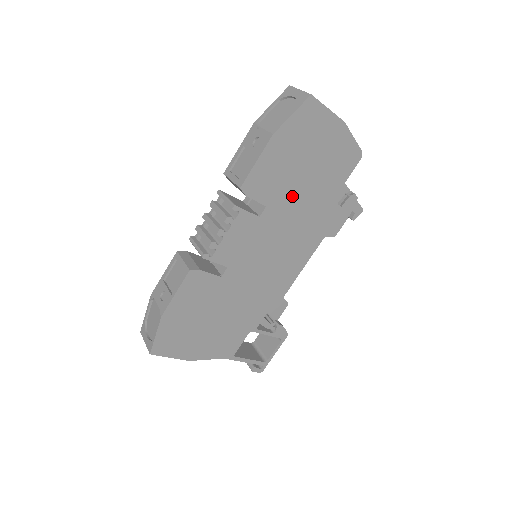
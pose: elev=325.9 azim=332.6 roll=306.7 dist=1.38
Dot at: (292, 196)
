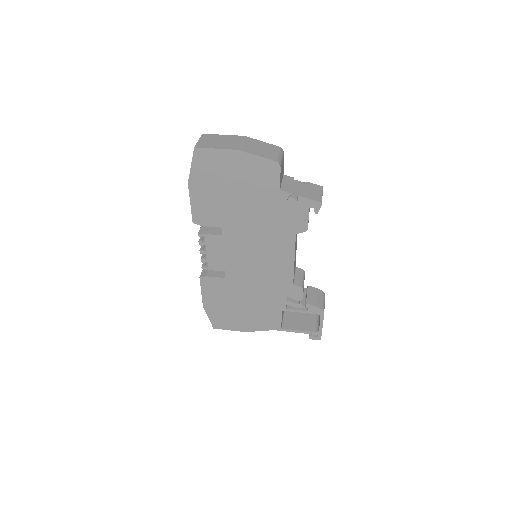
Dot at: (238, 215)
